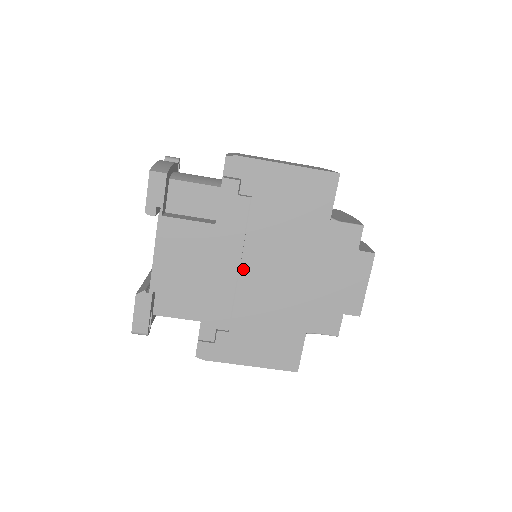
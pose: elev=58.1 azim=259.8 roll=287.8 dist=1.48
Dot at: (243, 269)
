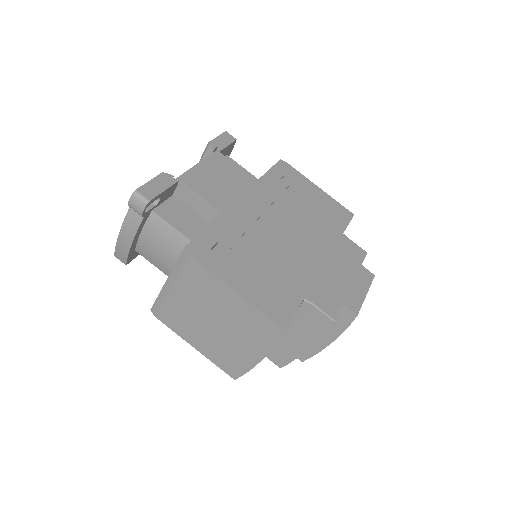
Dot at: (265, 217)
